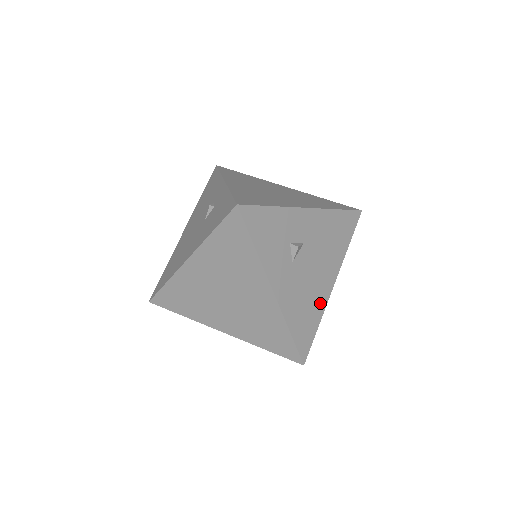
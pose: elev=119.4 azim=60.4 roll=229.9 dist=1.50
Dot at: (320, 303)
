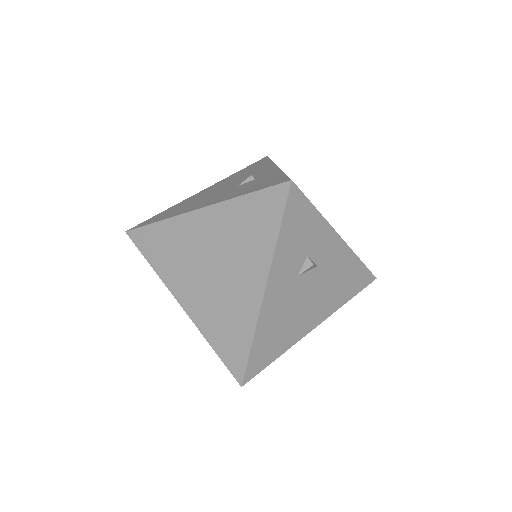
Dot at: (293, 336)
